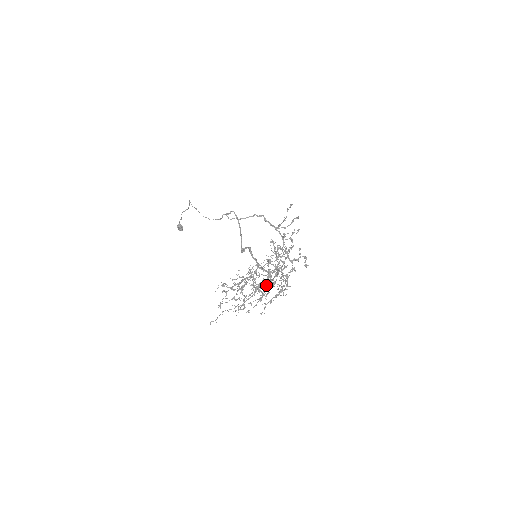
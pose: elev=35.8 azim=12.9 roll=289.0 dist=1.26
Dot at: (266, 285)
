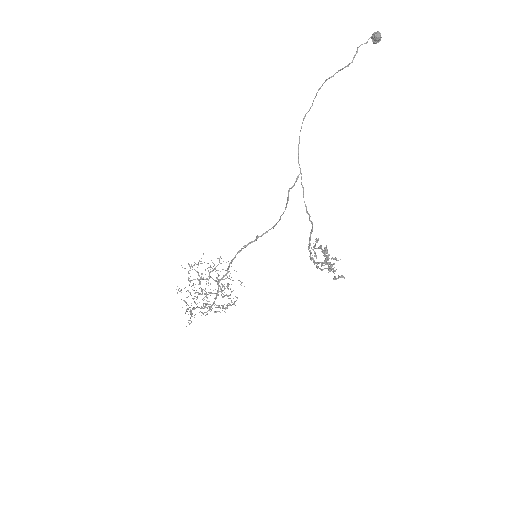
Dot at: occluded
